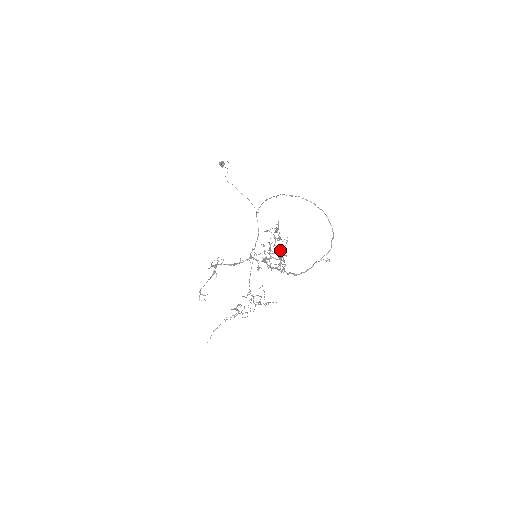
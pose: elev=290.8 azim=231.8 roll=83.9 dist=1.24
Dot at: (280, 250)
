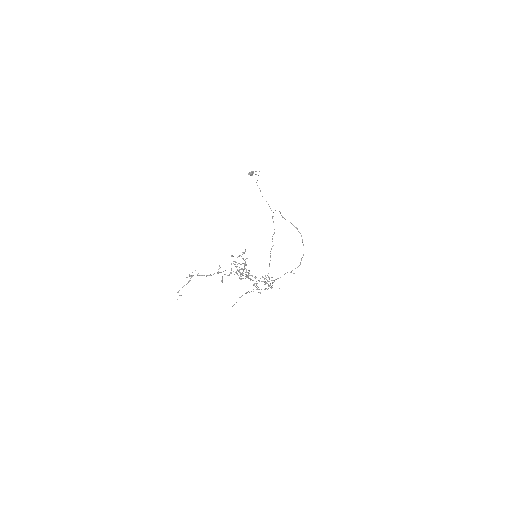
Dot at: (238, 271)
